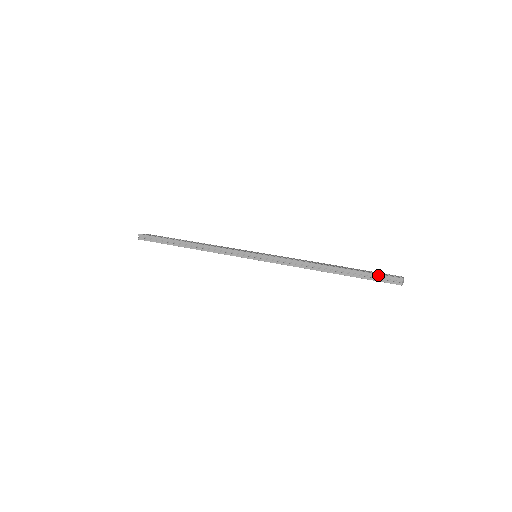
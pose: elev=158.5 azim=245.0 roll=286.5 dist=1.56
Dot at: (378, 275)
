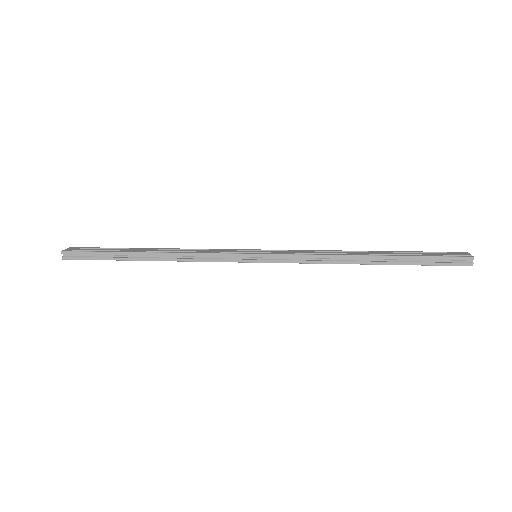
Dot at: (440, 258)
